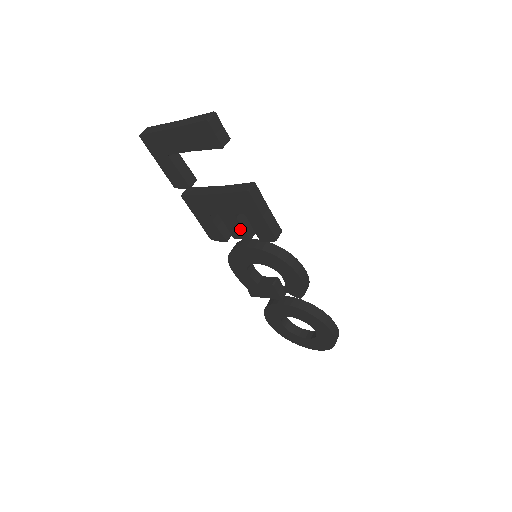
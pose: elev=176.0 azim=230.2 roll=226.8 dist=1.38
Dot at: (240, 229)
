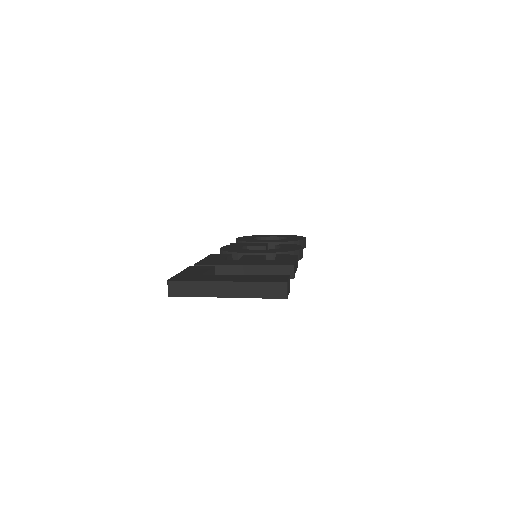
Dot at: occluded
